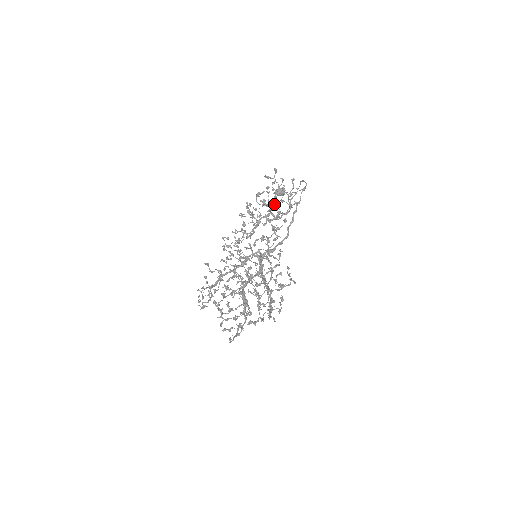
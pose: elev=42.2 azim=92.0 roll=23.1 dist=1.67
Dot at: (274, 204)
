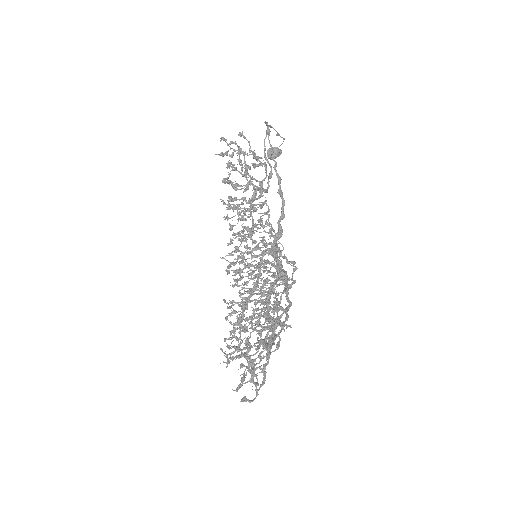
Dot at: occluded
